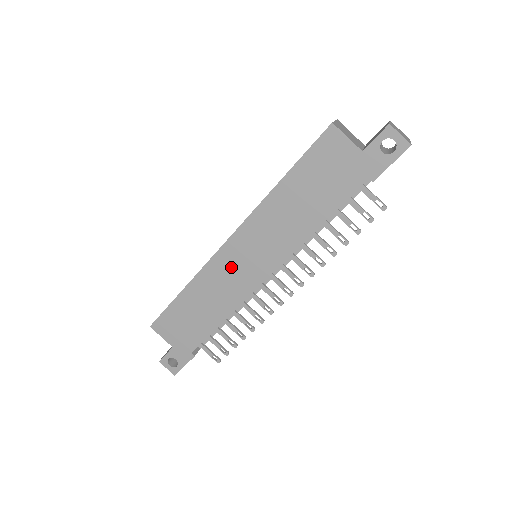
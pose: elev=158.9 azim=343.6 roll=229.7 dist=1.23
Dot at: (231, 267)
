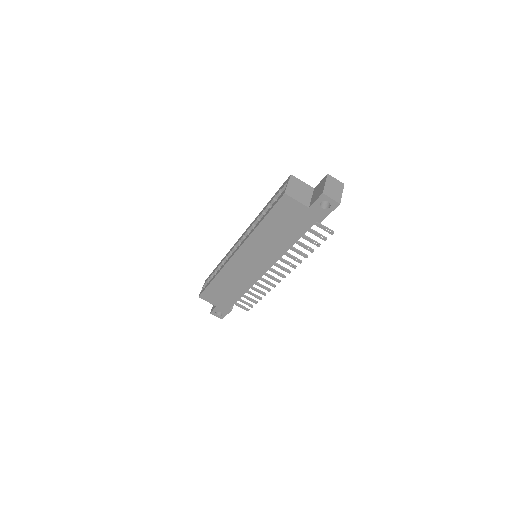
Dot at: (241, 267)
